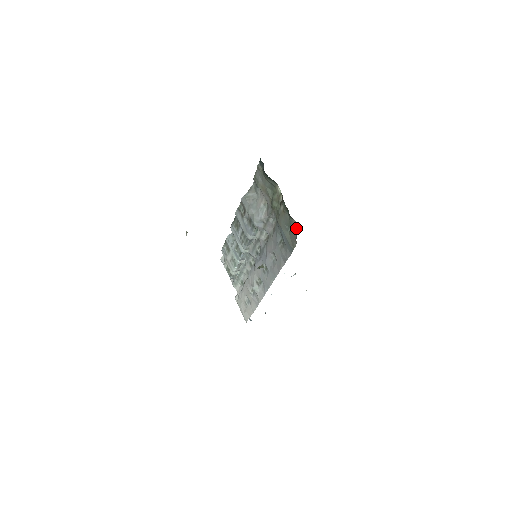
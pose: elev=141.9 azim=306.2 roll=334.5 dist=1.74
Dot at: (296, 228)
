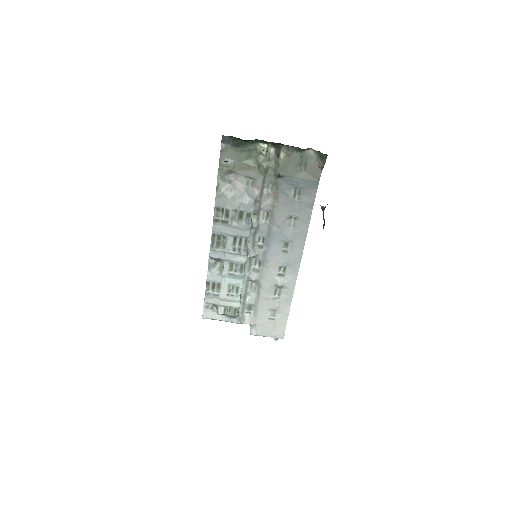
Dot at: (313, 156)
